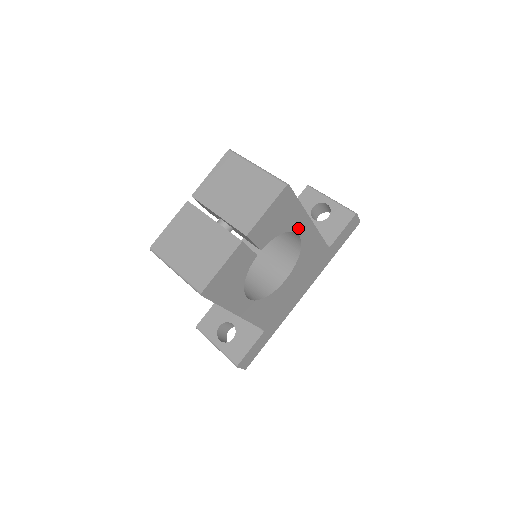
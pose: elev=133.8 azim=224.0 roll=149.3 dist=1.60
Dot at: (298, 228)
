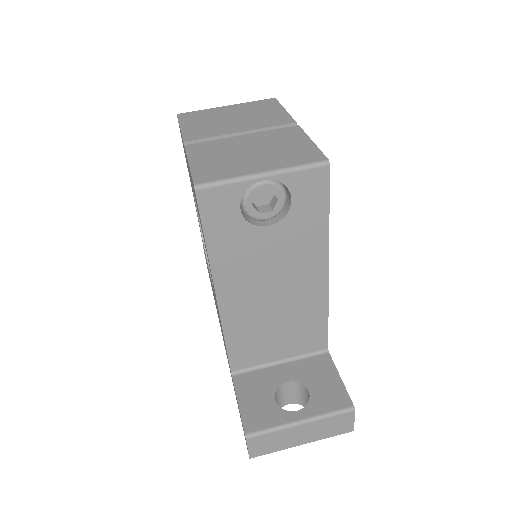
Dot at: occluded
